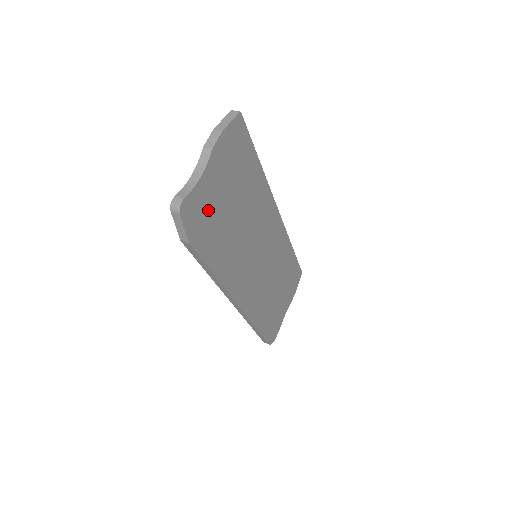
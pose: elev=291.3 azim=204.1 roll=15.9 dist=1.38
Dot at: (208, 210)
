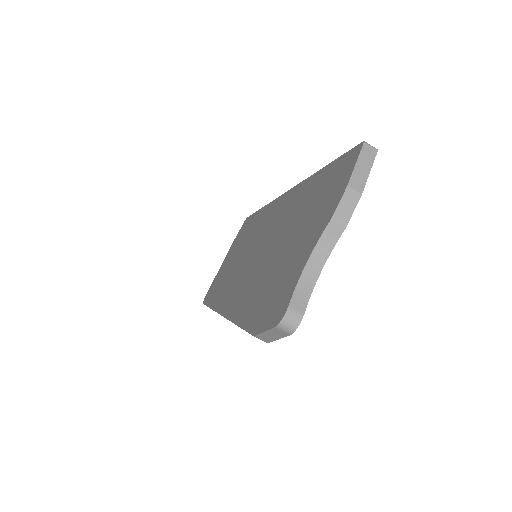
Dot at: occluded
